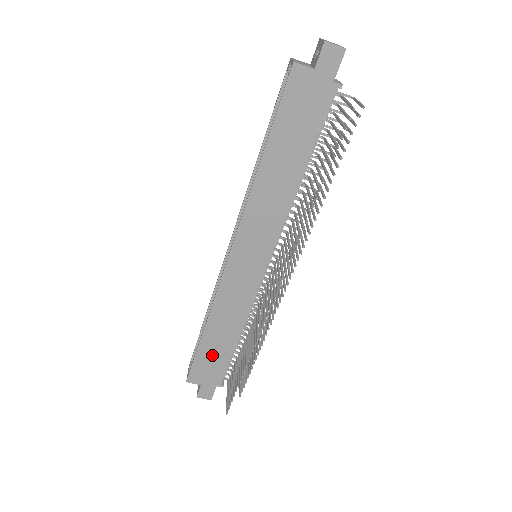
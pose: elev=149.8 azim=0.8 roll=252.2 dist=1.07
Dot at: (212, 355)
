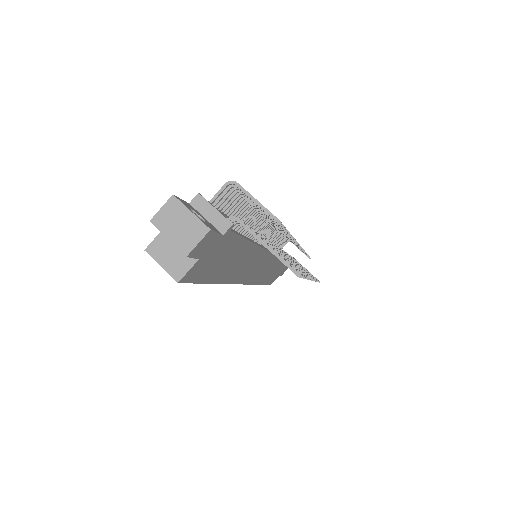
Dot at: (275, 274)
